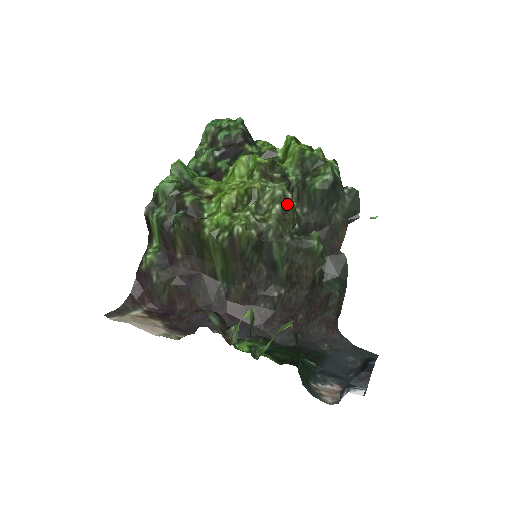
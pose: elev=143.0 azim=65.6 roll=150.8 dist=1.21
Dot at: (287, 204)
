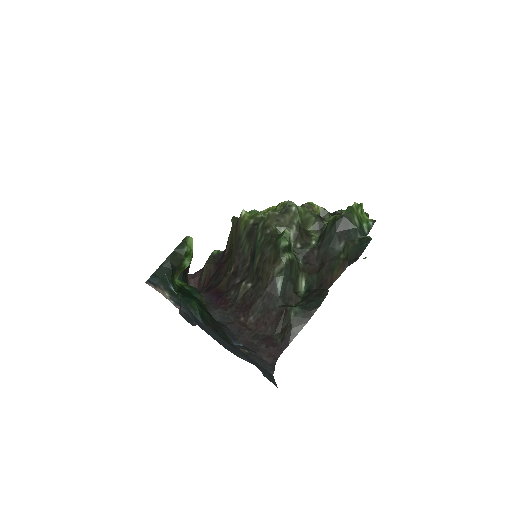
Dot at: (288, 212)
